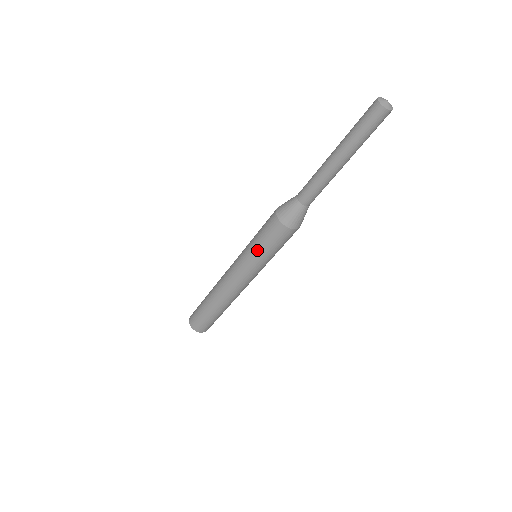
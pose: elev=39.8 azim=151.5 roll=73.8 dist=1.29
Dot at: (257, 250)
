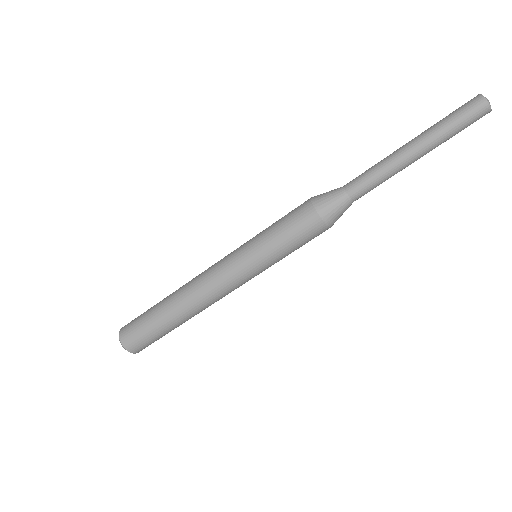
Dot at: (276, 253)
